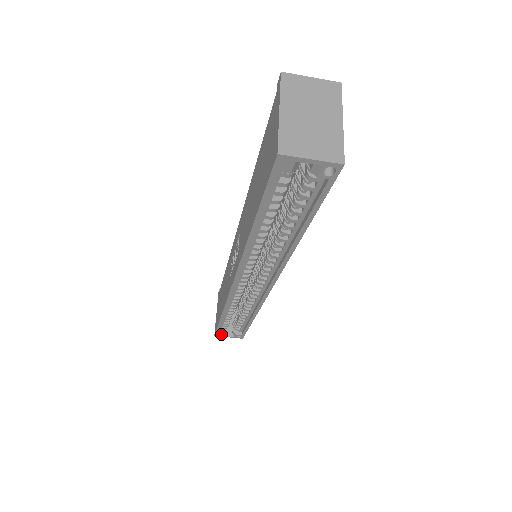
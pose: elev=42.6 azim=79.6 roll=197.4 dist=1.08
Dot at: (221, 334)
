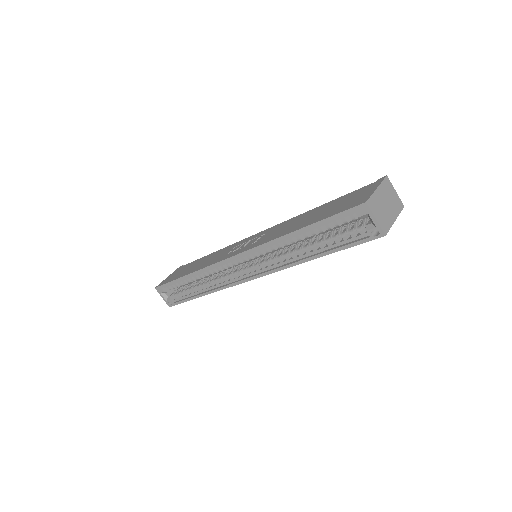
Dot at: (162, 290)
